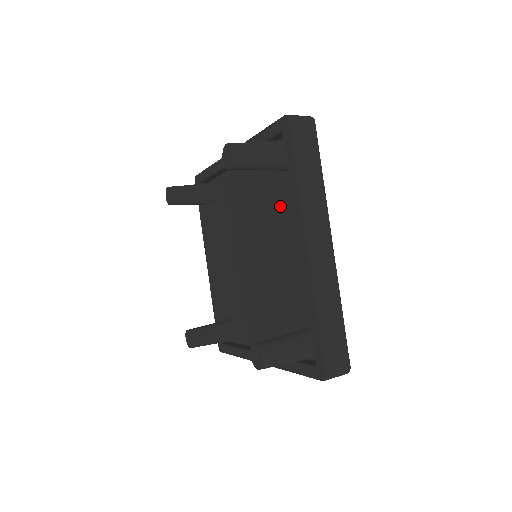
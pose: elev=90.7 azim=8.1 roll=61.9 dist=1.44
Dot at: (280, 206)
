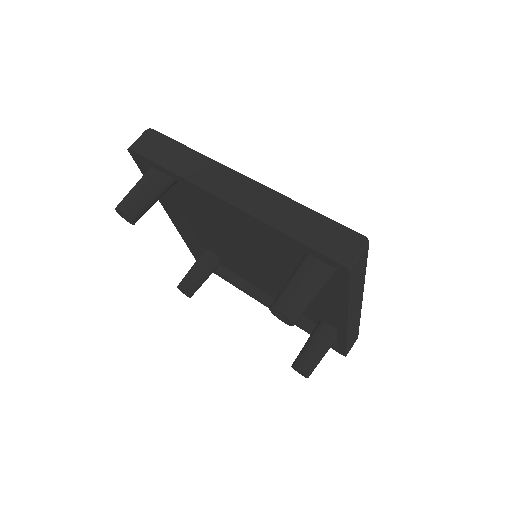
Dot at: (208, 203)
